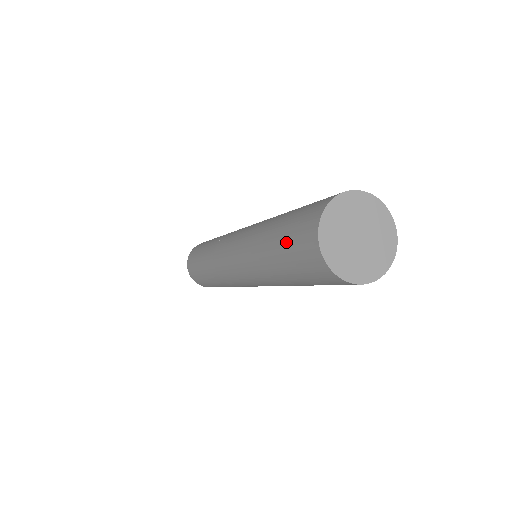
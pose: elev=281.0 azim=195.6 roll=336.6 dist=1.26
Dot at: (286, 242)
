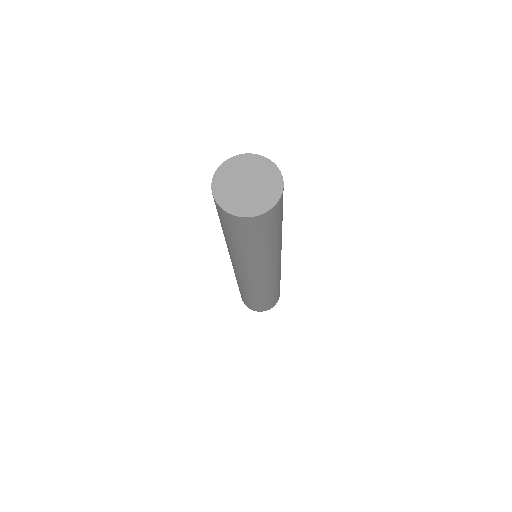
Dot at: occluded
